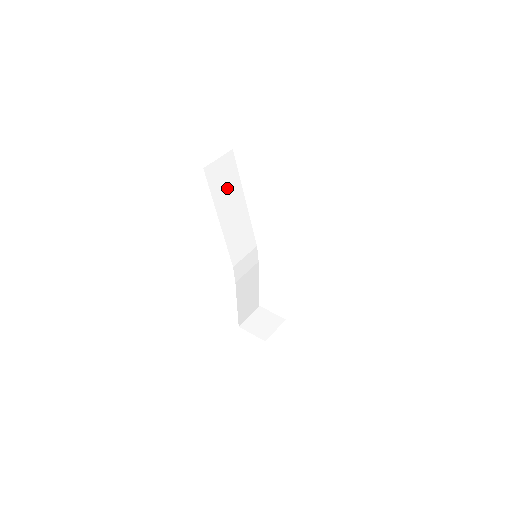
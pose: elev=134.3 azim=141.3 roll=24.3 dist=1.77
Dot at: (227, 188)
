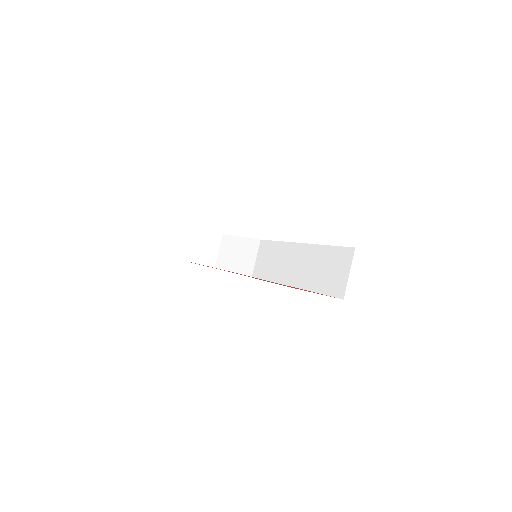
Dot at: occluded
